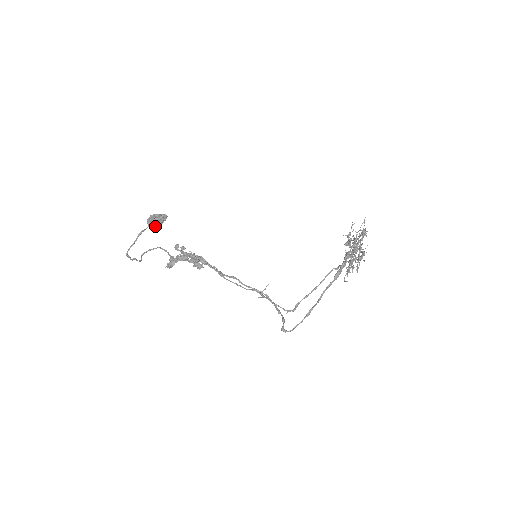
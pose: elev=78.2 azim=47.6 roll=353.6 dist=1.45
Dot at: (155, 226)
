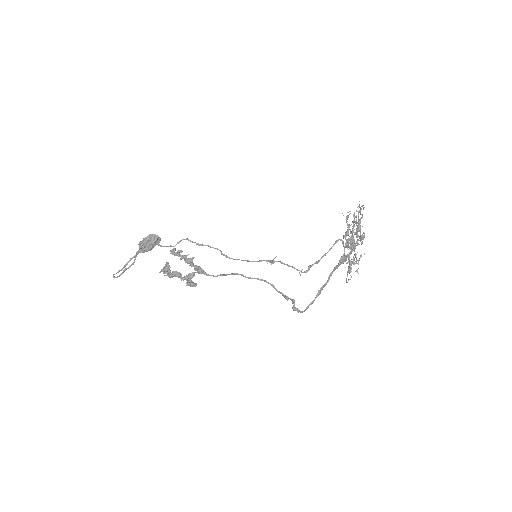
Dot at: (147, 248)
